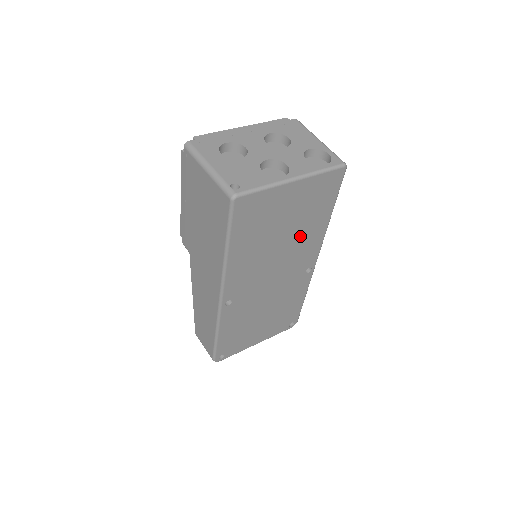
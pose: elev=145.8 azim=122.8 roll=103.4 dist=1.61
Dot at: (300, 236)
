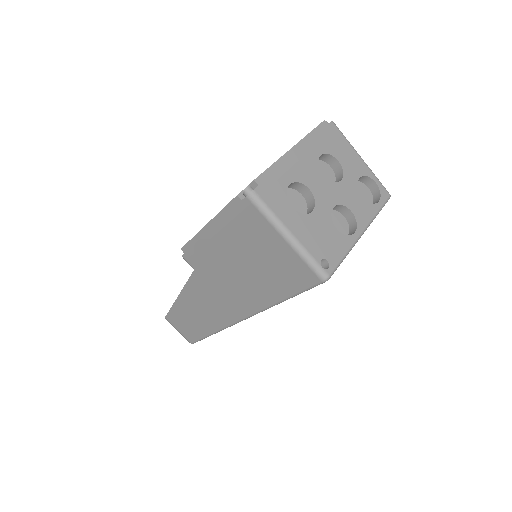
Dot at: occluded
